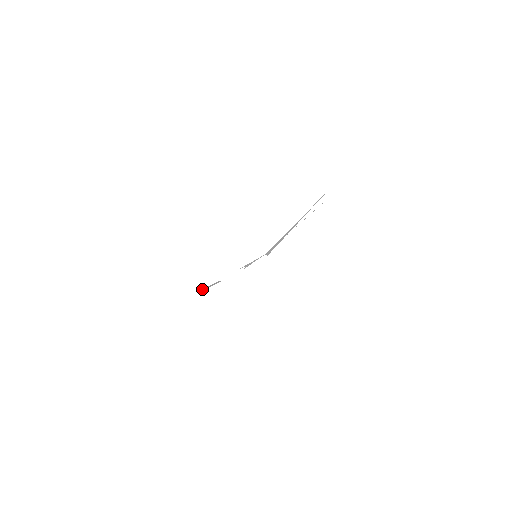
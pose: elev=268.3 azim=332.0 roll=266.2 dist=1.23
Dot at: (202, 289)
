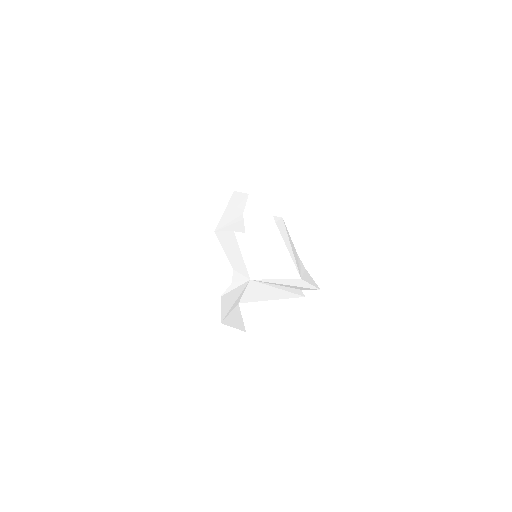
Dot at: (232, 195)
